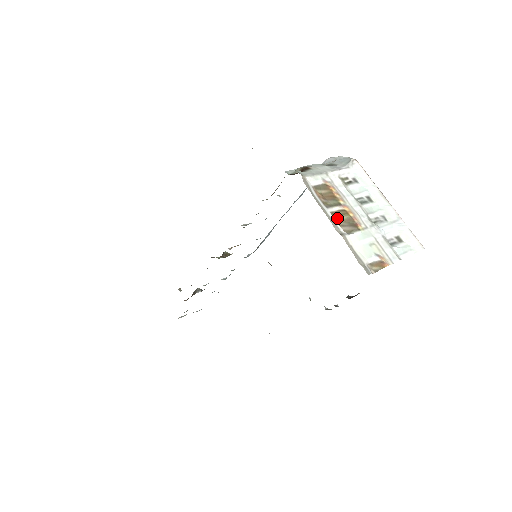
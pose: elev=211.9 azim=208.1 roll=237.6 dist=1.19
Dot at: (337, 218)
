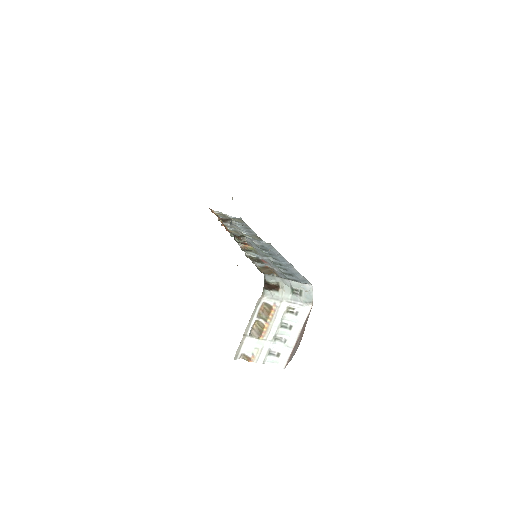
Dot at: (257, 324)
